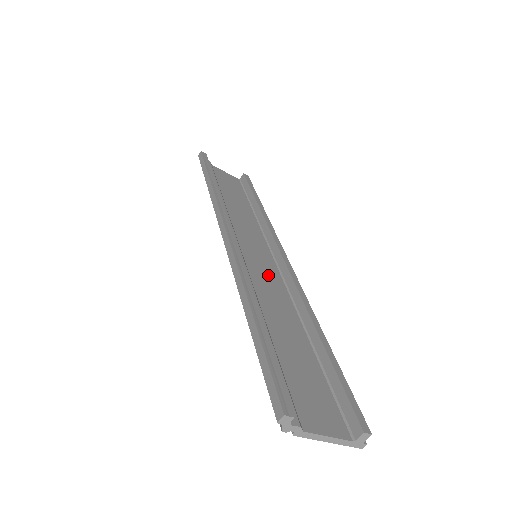
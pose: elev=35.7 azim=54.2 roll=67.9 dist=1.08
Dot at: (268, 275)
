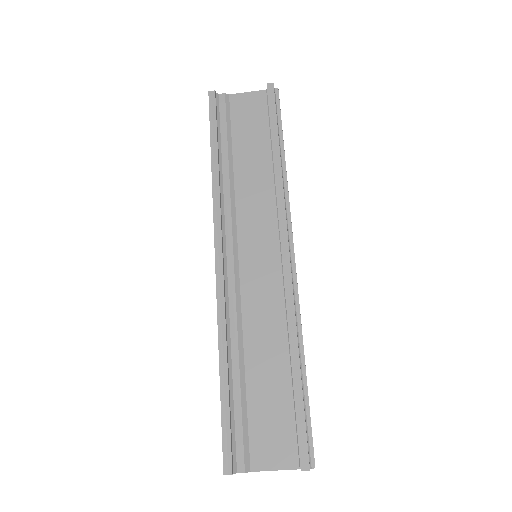
Dot at: (264, 282)
